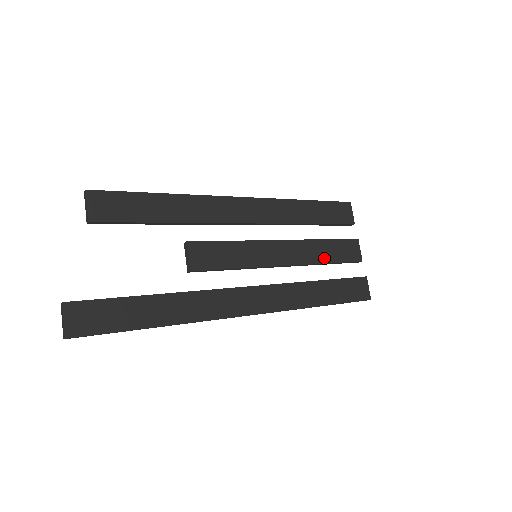
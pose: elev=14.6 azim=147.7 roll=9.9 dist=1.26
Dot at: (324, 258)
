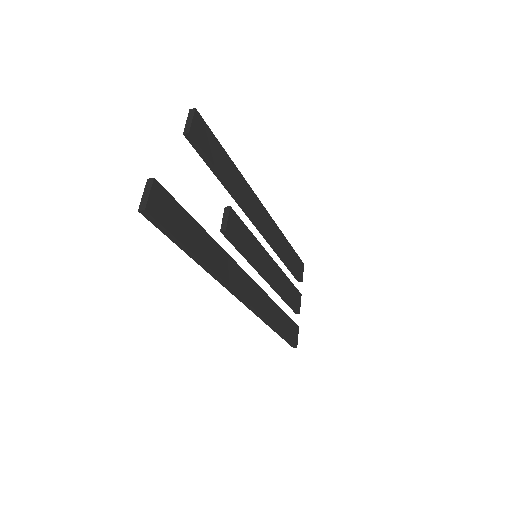
Dot at: (285, 292)
